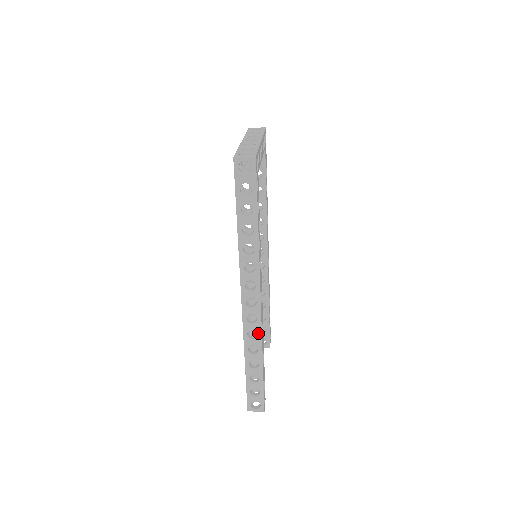
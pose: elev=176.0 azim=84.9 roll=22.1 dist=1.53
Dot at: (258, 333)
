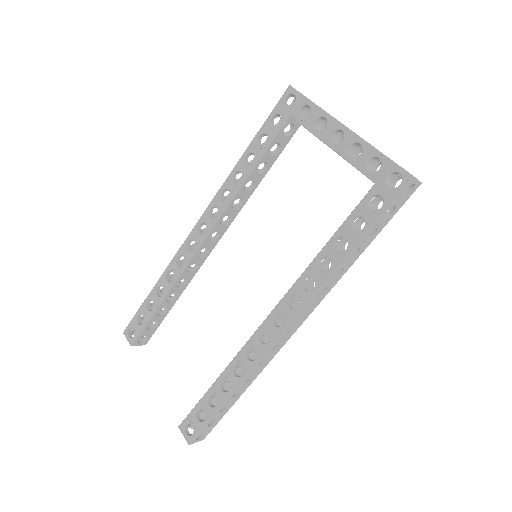
Dot at: (270, 359)
